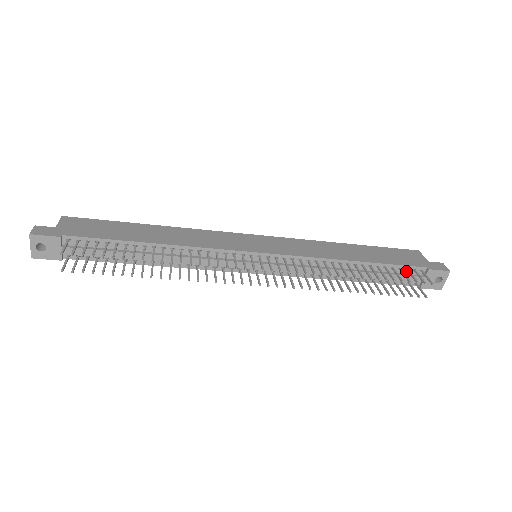
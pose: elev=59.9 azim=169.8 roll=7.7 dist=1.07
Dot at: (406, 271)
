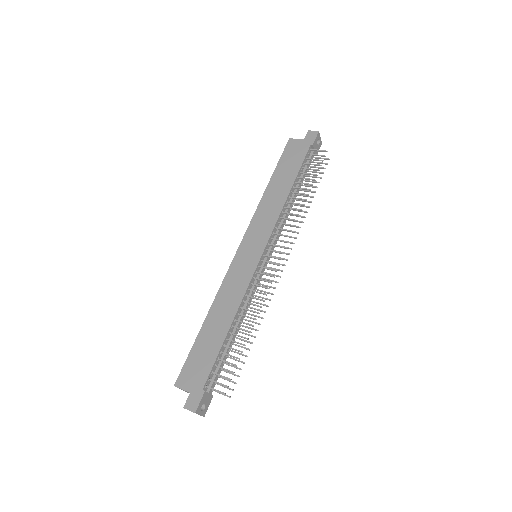
Dot at: (306, 160)
